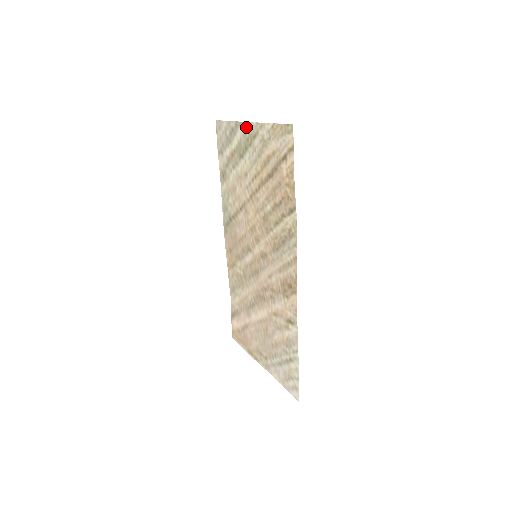
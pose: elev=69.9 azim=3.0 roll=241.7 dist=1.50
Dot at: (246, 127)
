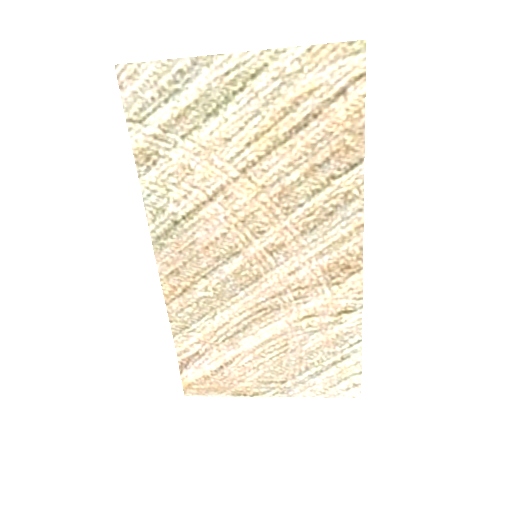
Dot at: (229, 62)
